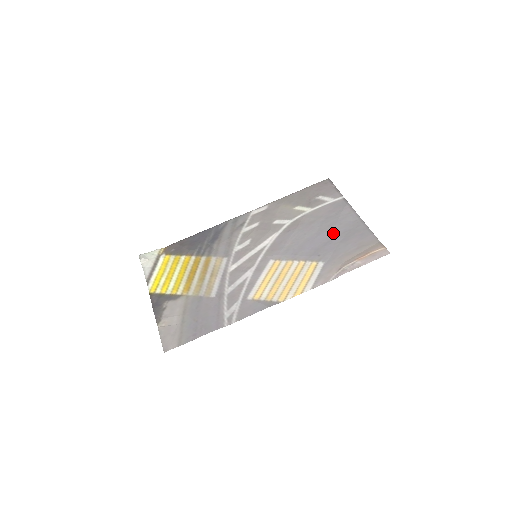
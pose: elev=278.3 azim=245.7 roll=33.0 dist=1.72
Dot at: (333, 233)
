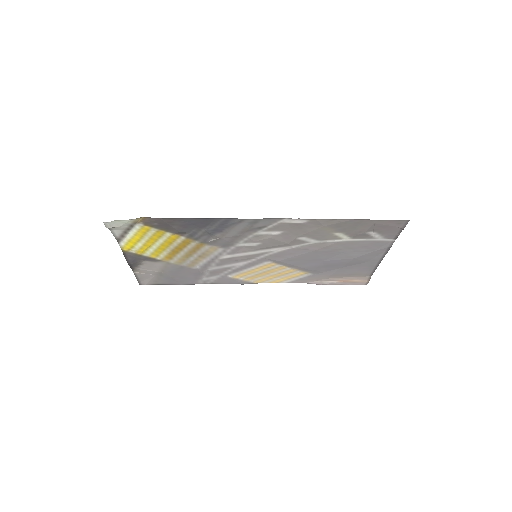
Dot at: (344, 263)
